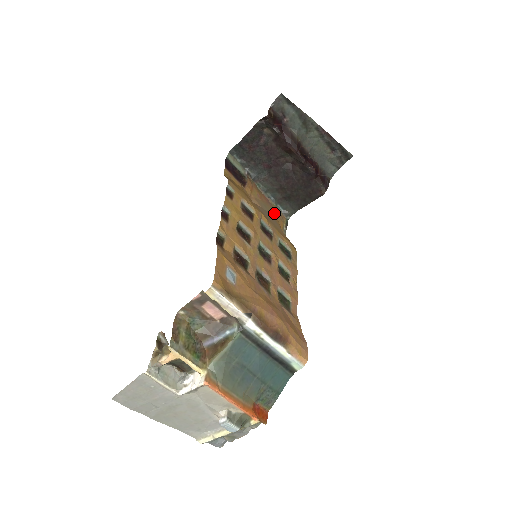
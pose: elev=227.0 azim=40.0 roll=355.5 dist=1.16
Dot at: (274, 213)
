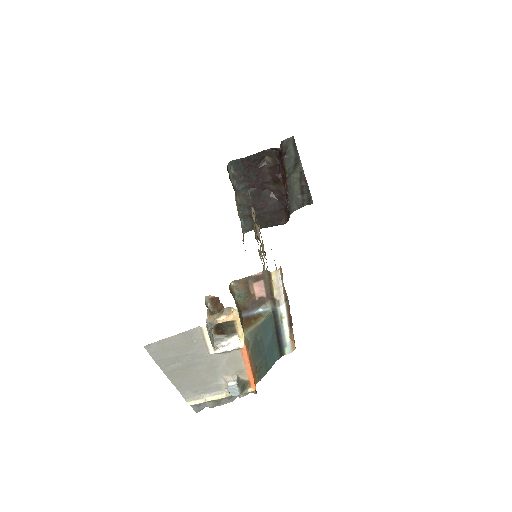
Dot at: occluded
